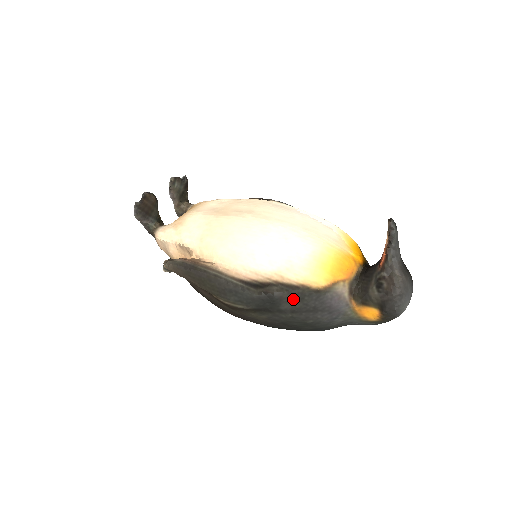
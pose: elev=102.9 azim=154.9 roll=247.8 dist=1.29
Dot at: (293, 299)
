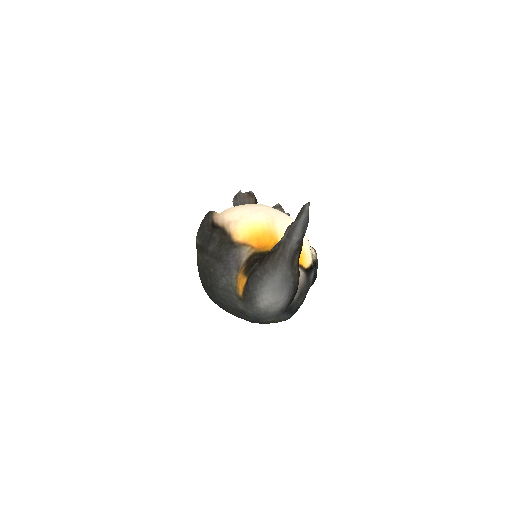
Dot at: (218, 243)
